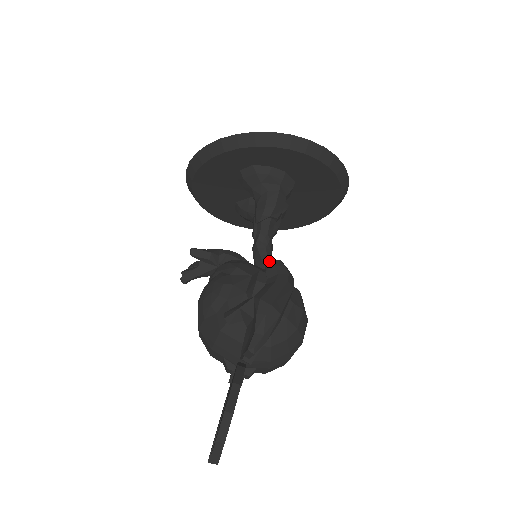
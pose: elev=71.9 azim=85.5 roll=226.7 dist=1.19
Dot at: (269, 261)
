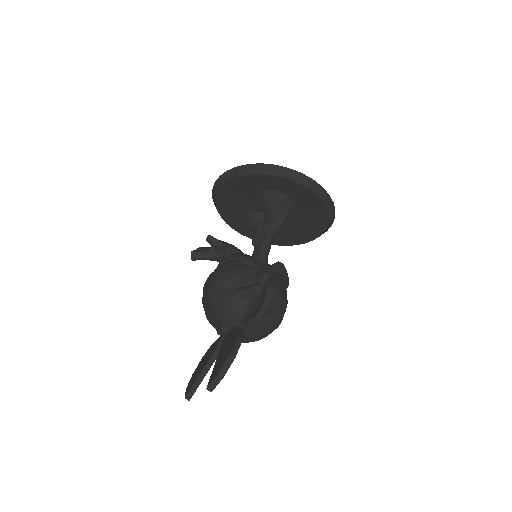
Dot at: (266, 262)
